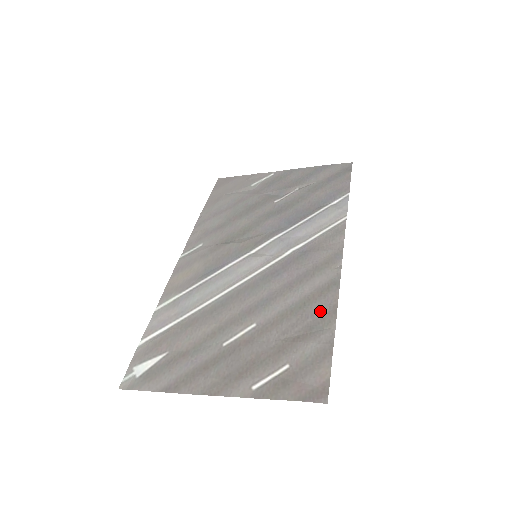
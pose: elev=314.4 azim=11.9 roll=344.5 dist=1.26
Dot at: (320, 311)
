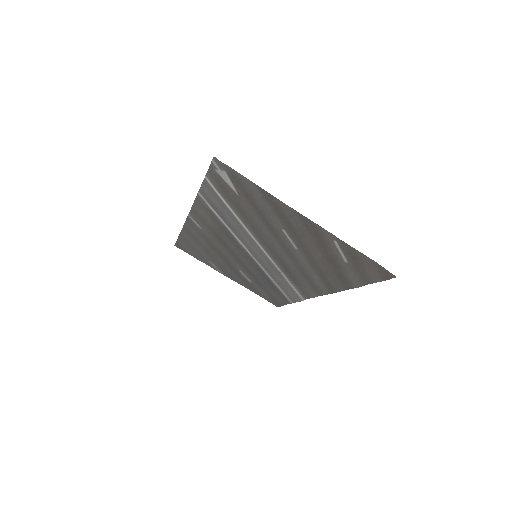
Dot at: (338, 281)
